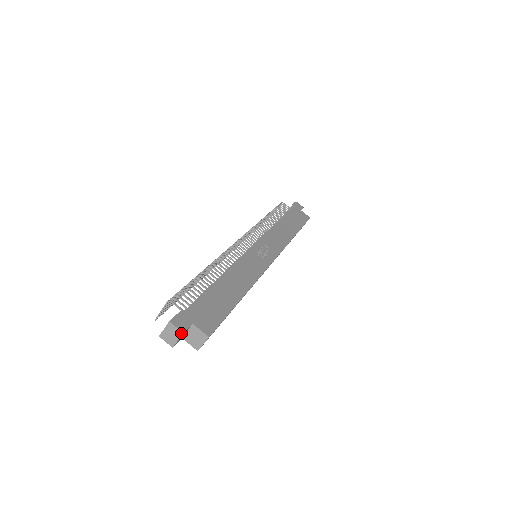
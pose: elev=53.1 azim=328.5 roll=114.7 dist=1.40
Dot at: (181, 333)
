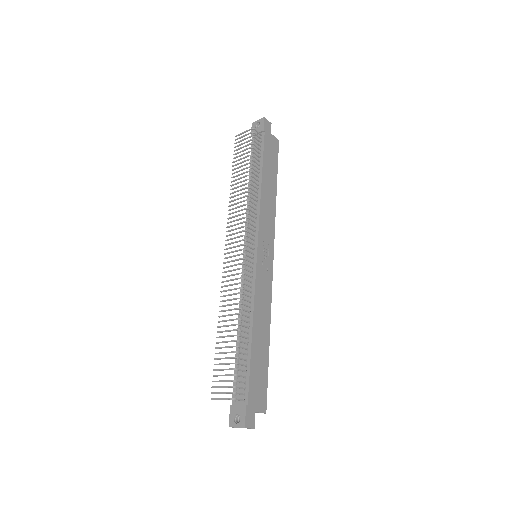
Dot at: occluded
